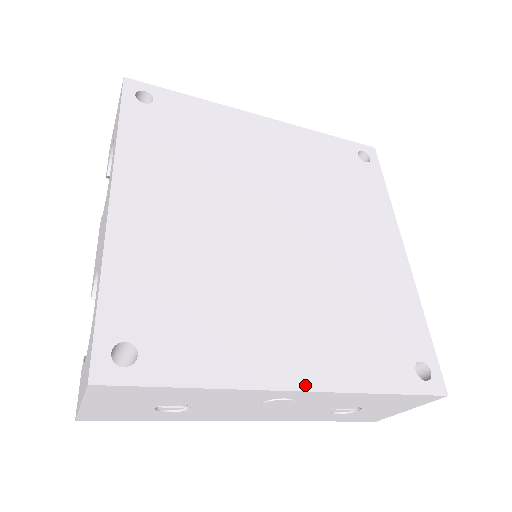
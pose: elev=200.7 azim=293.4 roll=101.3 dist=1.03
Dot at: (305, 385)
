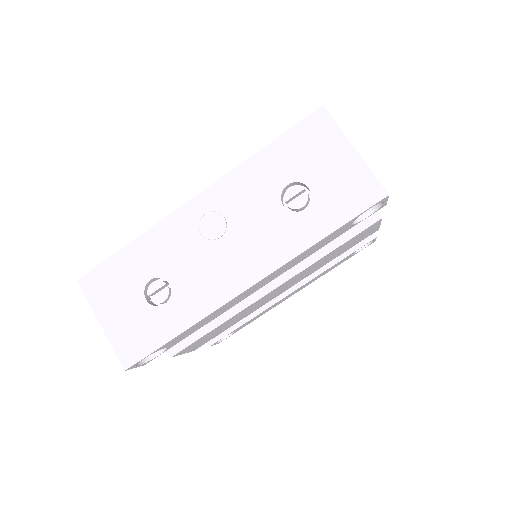
Dot at: (202, 194)
